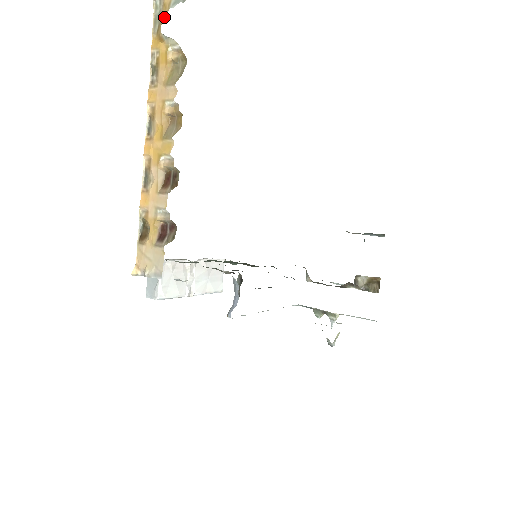
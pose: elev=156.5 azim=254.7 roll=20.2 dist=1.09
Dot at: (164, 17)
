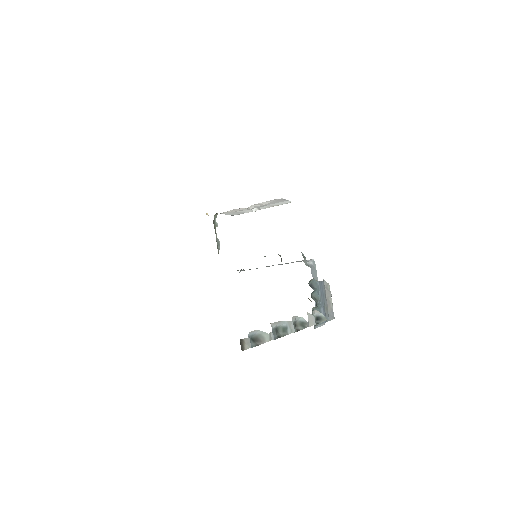
Dot at: occluded
